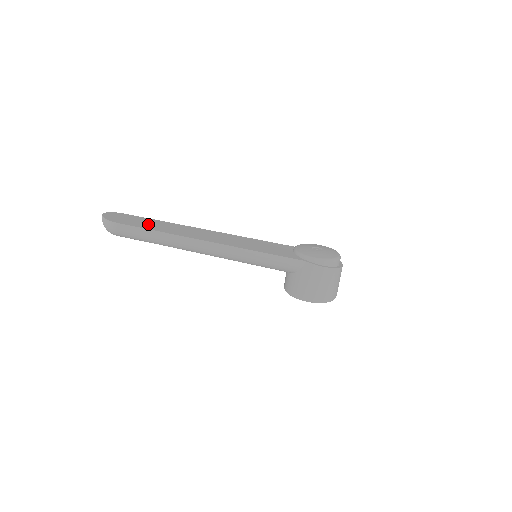
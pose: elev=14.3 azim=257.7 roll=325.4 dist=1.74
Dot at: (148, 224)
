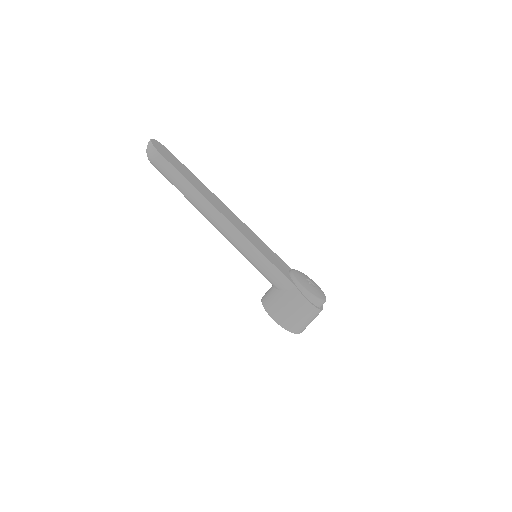
Dot at: (184, 171)
